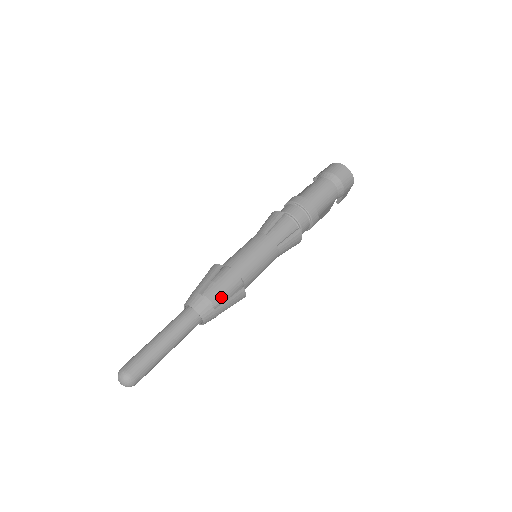
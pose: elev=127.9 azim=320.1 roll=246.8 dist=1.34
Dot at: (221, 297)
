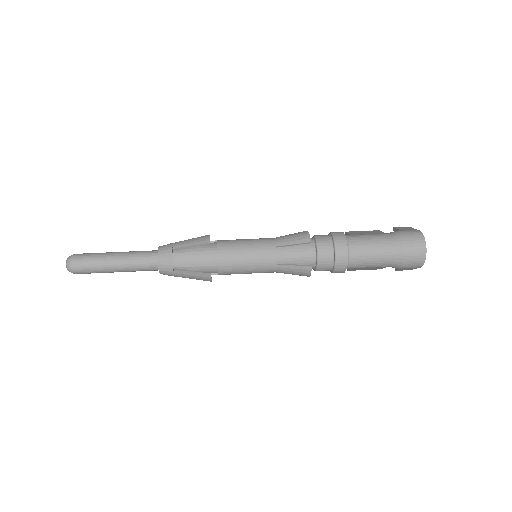
Dot at: (188, 266)
